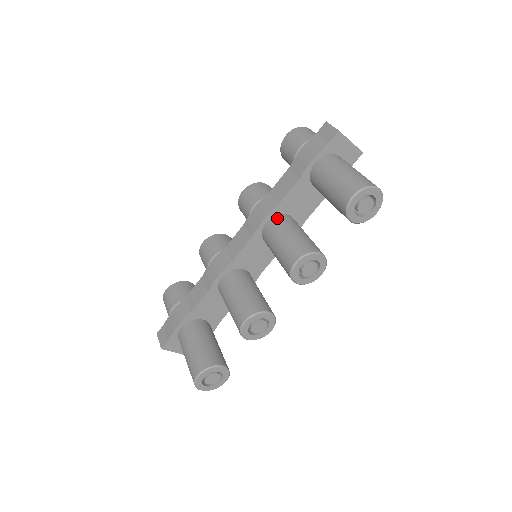
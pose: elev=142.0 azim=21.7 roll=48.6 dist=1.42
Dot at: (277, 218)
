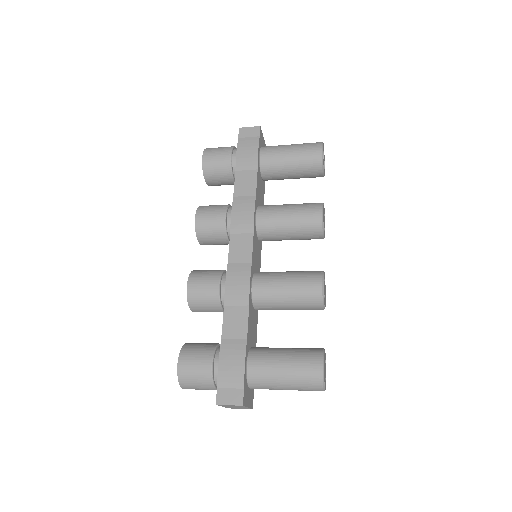
Dot at: (261, 207)
